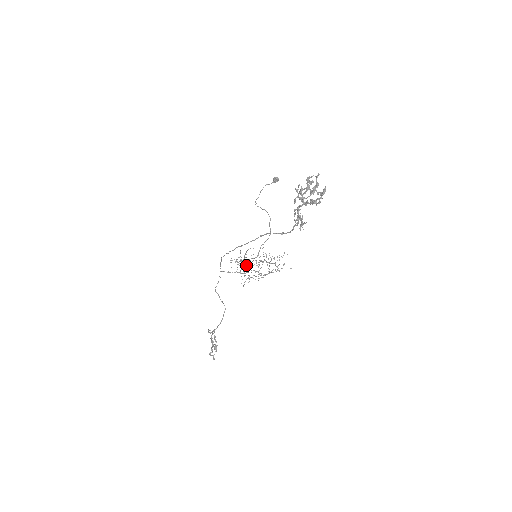
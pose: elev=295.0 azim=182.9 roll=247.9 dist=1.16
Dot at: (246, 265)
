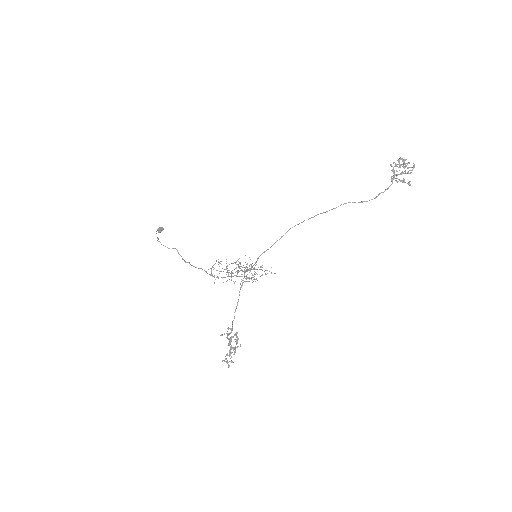
Dot at: occluded
